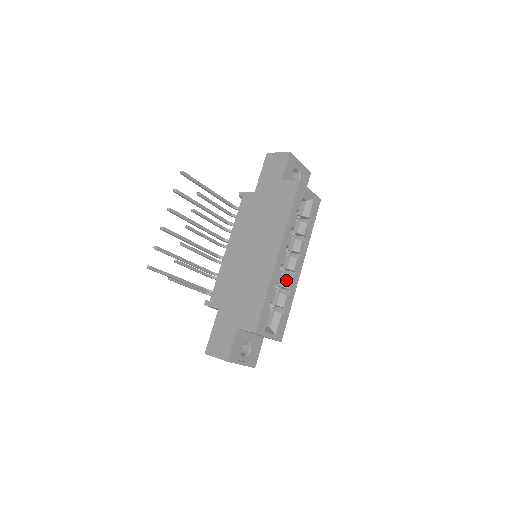
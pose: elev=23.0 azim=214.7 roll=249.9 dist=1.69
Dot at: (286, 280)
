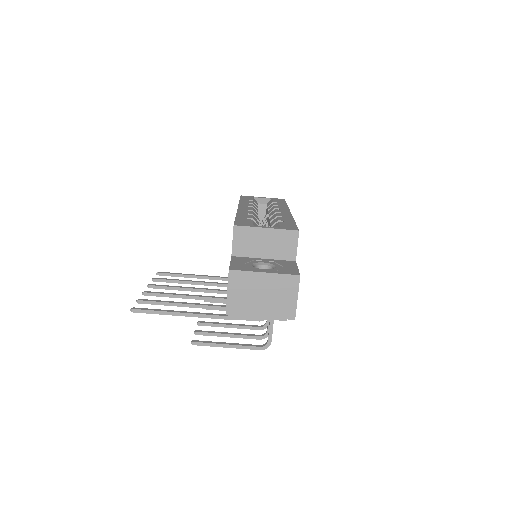
Dot at: (272, 218)
